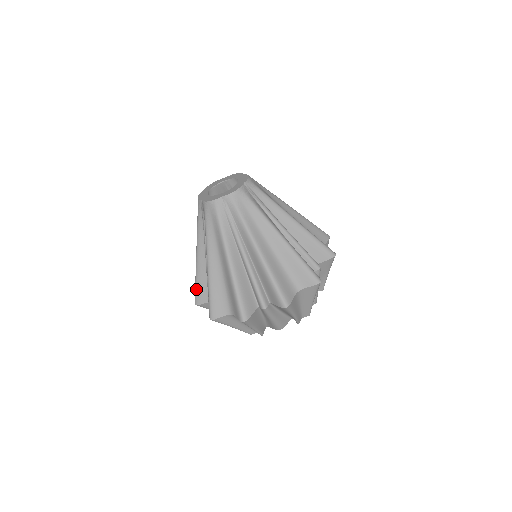
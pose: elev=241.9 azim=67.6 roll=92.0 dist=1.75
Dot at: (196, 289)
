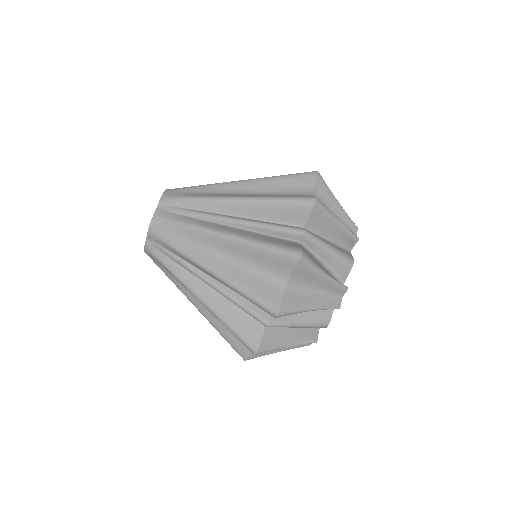
Dot at: (237, 333)
